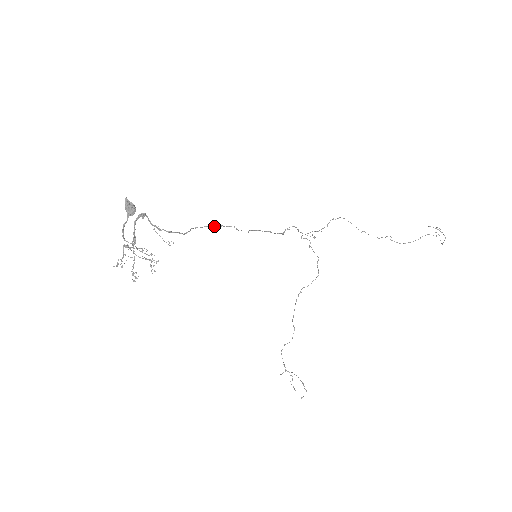
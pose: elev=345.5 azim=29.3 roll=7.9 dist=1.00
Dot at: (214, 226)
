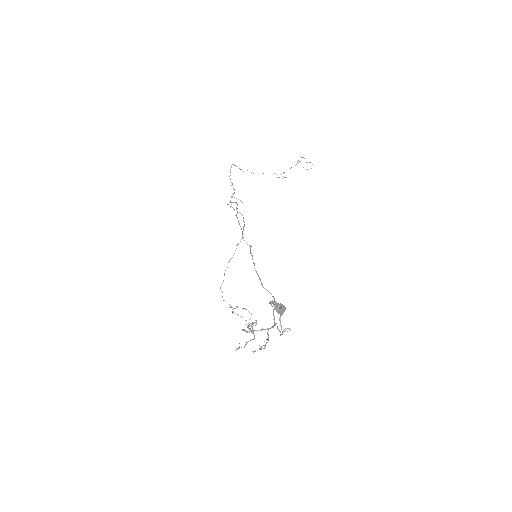
Dot at: (252, 259)
